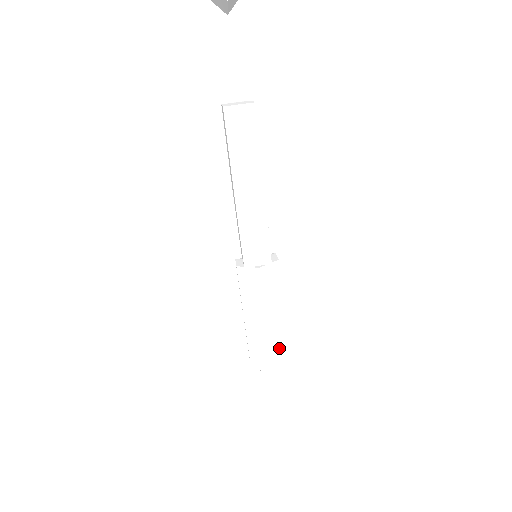
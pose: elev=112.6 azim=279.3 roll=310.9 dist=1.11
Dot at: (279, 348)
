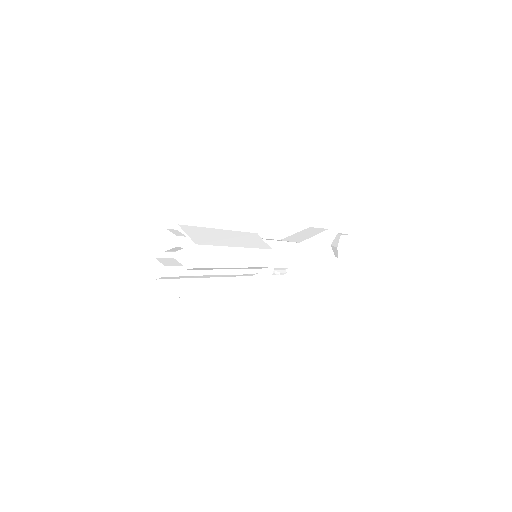
Dot at: (206, 237)
